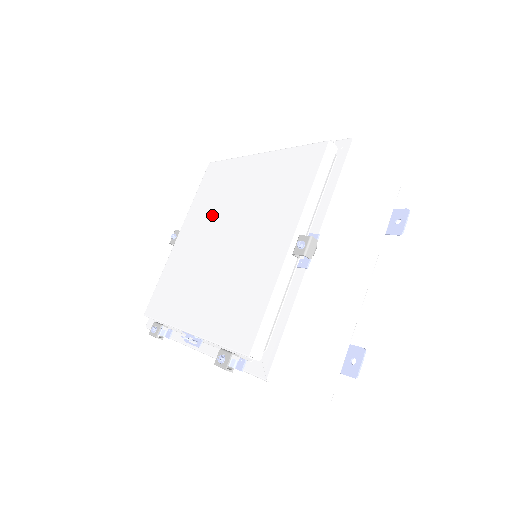
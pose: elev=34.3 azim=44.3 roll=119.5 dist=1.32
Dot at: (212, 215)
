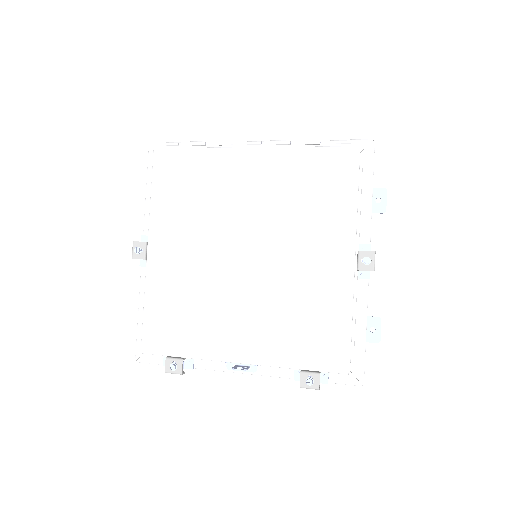
Dot at: (204, 224)
